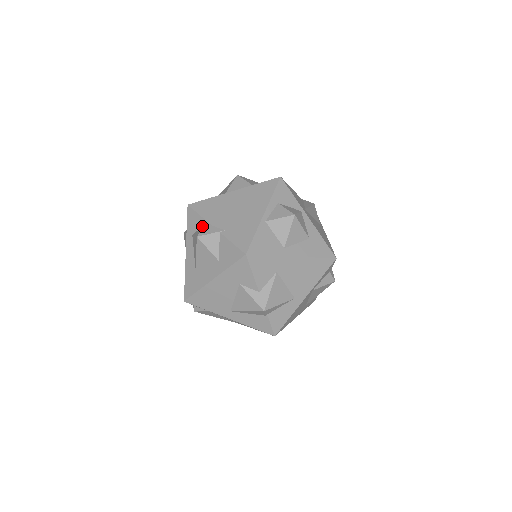
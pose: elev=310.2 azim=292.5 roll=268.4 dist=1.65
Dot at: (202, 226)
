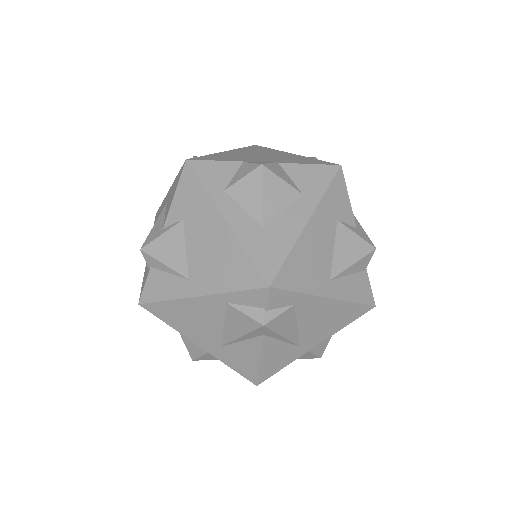
Dot at: (242, 167)
